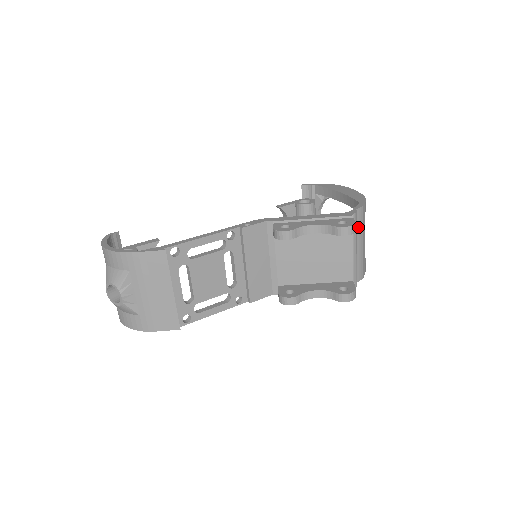
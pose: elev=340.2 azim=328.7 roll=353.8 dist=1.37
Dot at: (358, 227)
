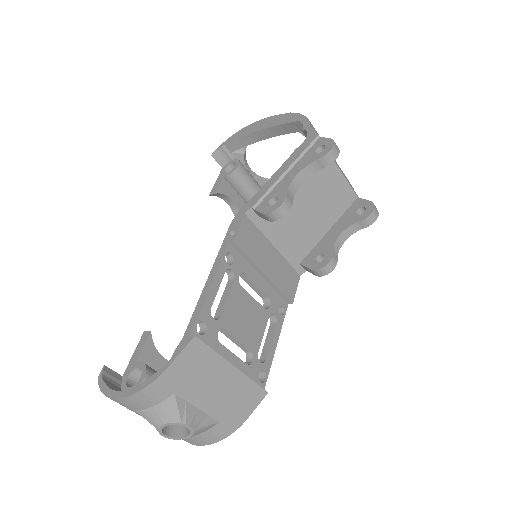
Dot at: occluded
